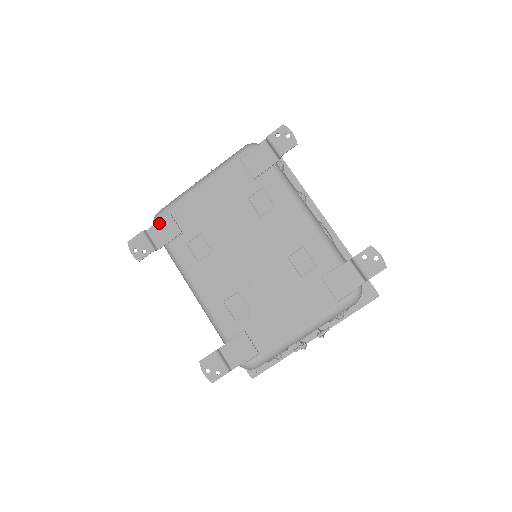
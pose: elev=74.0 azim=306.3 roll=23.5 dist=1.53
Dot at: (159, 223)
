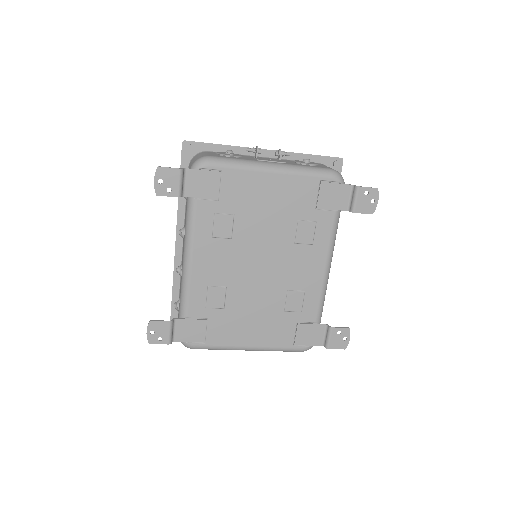
Dot at: (203, 172)
